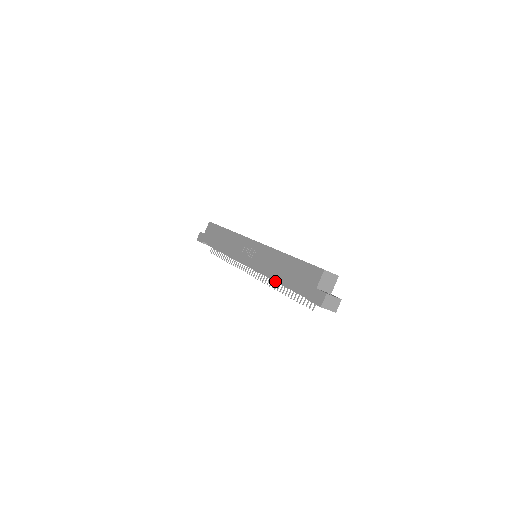
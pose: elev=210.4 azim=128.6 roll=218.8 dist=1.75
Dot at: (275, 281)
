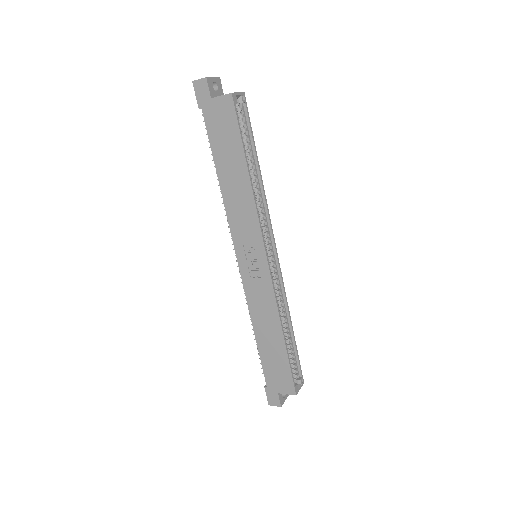
Dot at: occluded
